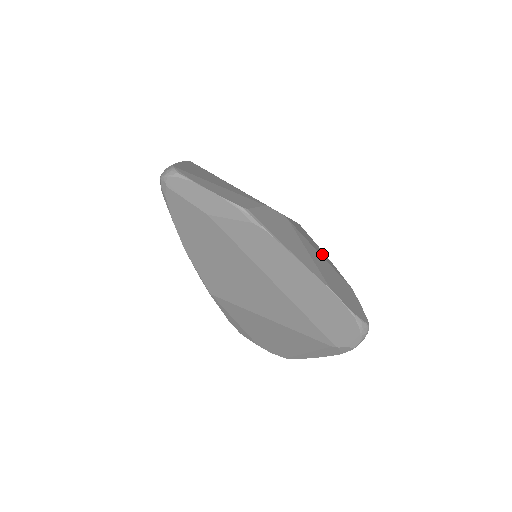
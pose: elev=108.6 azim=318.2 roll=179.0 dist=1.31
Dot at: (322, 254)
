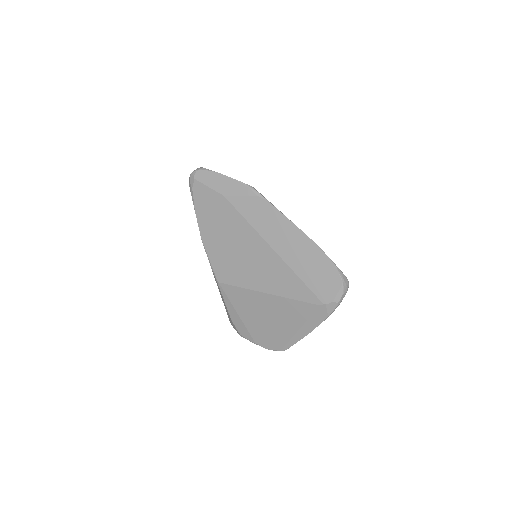
Dot at: occluded
